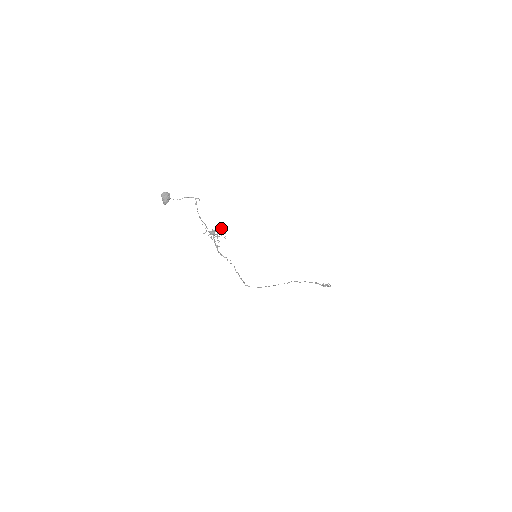
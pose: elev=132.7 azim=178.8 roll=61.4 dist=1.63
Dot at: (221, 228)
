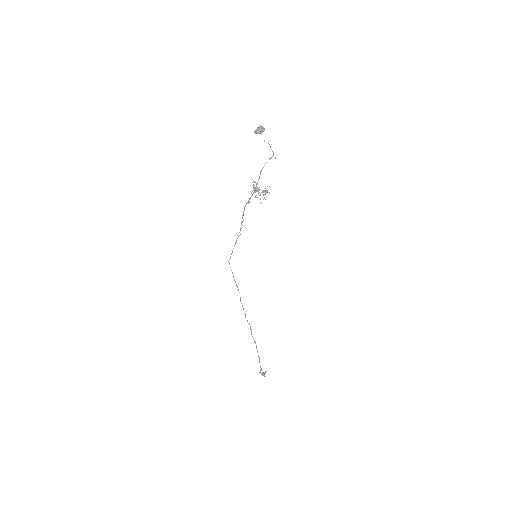
Dot at: (266, 192)
